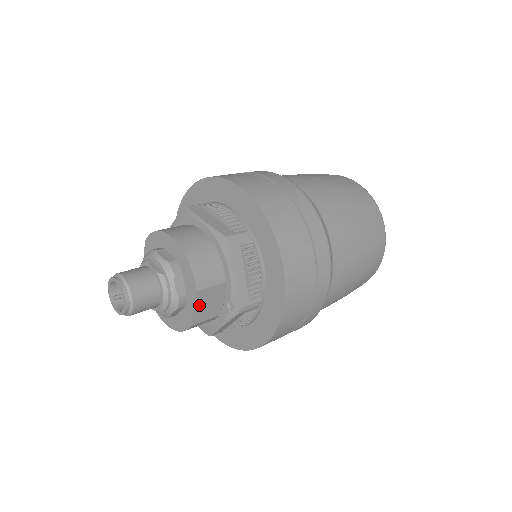
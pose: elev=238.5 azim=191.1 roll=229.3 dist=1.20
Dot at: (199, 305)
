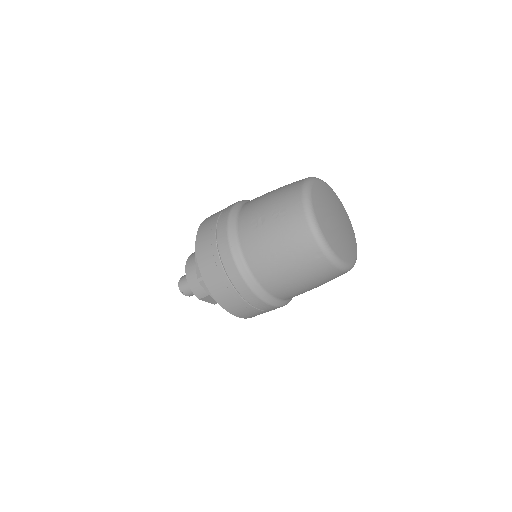
Dot at: (208, 301)
